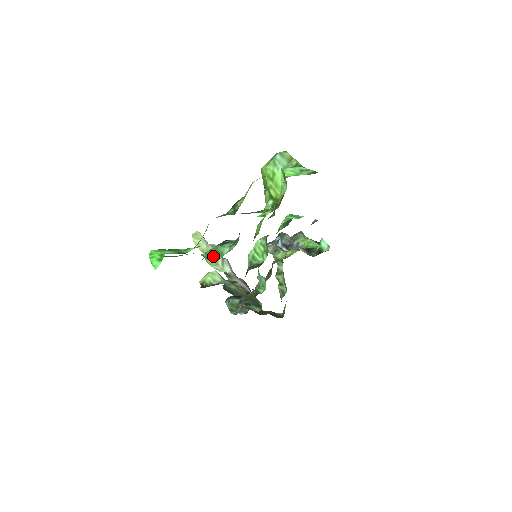
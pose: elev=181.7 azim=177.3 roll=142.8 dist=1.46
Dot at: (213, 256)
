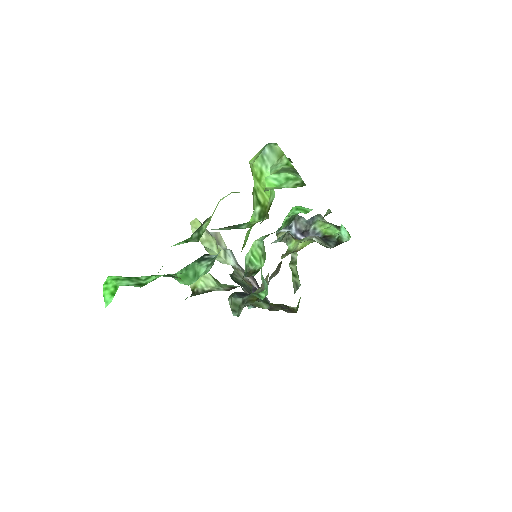
Dot at: (188, 276)
